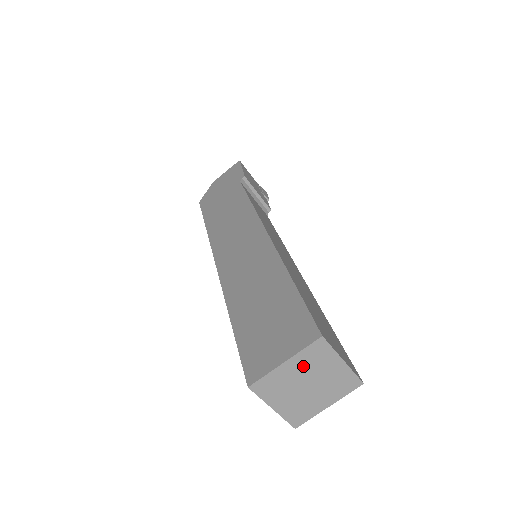
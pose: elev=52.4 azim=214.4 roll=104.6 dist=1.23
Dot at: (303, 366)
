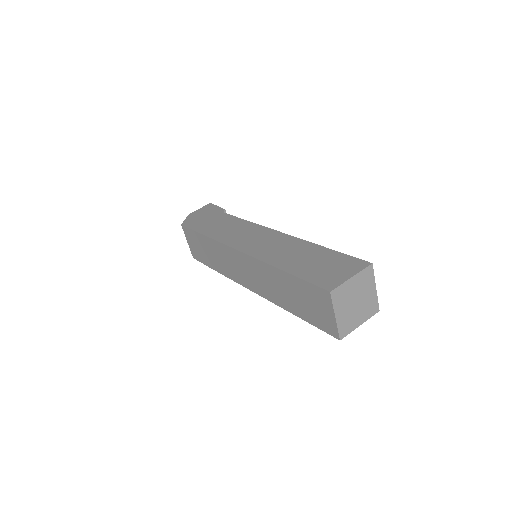
Dot at: (358, 284)
